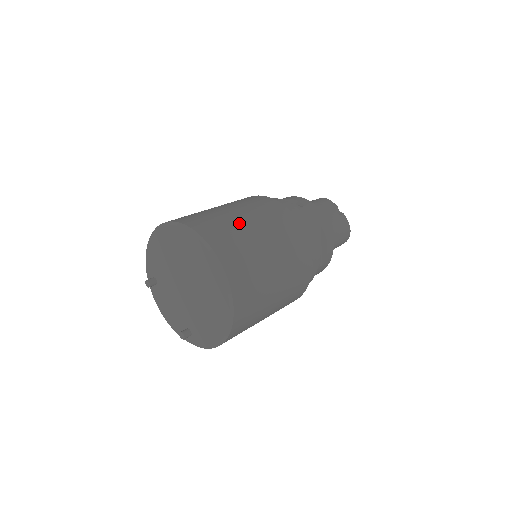
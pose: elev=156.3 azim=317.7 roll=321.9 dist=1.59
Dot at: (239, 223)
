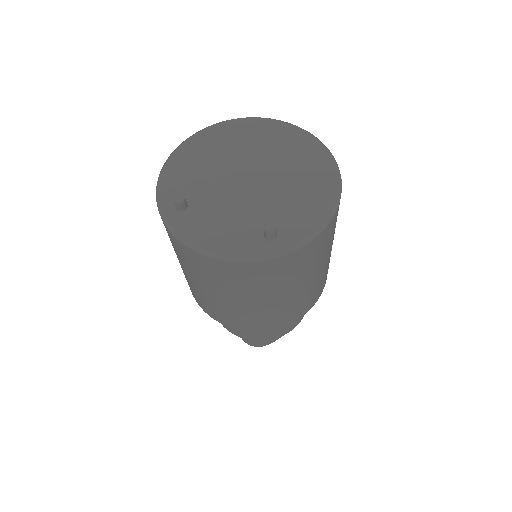
Dot at: occluded
